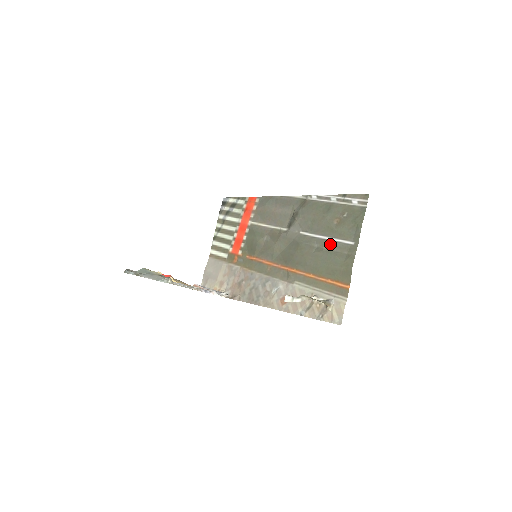
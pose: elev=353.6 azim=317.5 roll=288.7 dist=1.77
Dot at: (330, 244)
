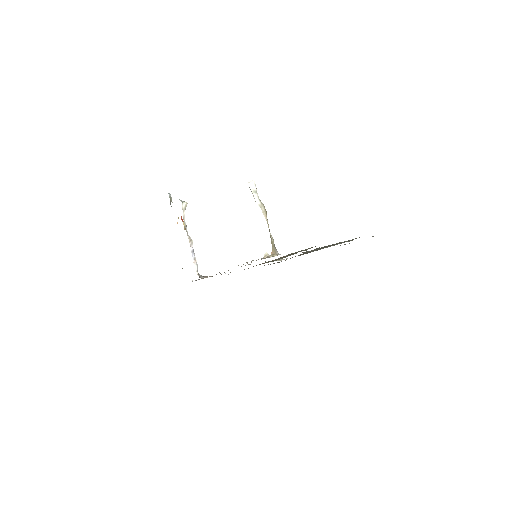
Dot at: (324, 246)
